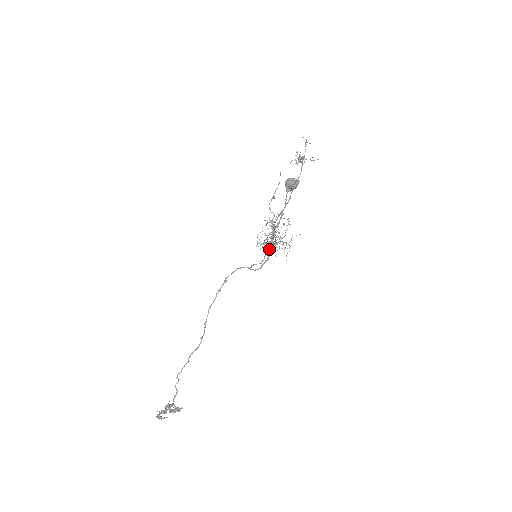
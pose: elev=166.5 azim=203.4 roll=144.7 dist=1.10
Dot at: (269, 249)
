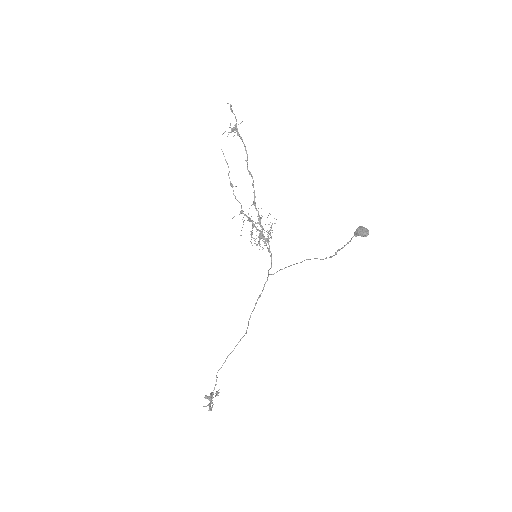
Dot at: (301, 262)
